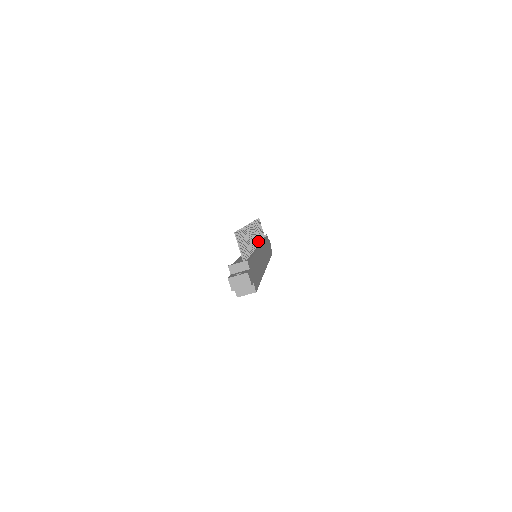
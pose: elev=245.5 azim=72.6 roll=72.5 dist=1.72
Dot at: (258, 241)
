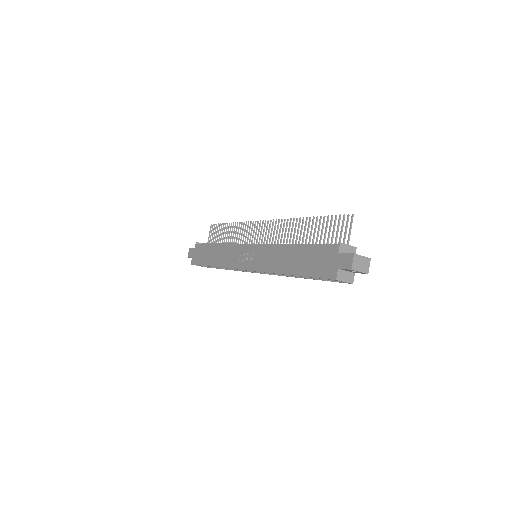
Dot at: (247, 243)
